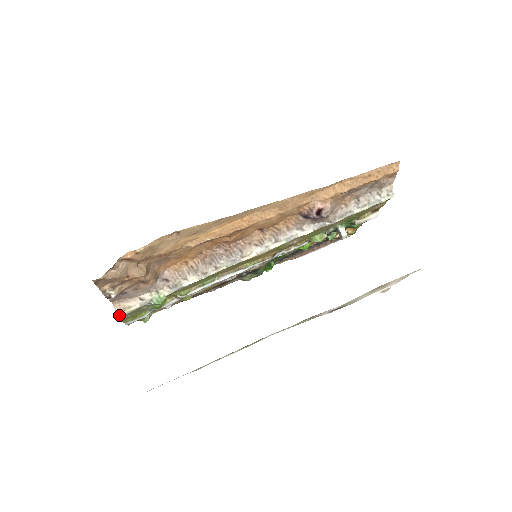
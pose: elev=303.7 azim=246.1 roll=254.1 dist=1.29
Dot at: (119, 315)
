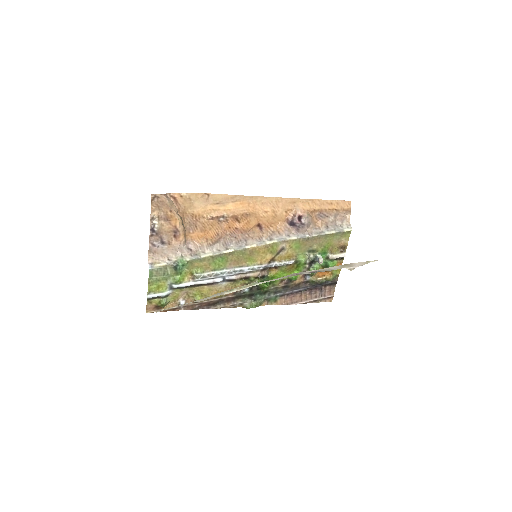
Dot at: (150, 267)
